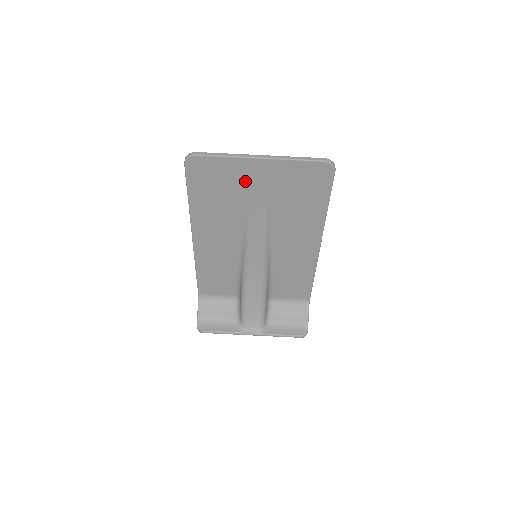
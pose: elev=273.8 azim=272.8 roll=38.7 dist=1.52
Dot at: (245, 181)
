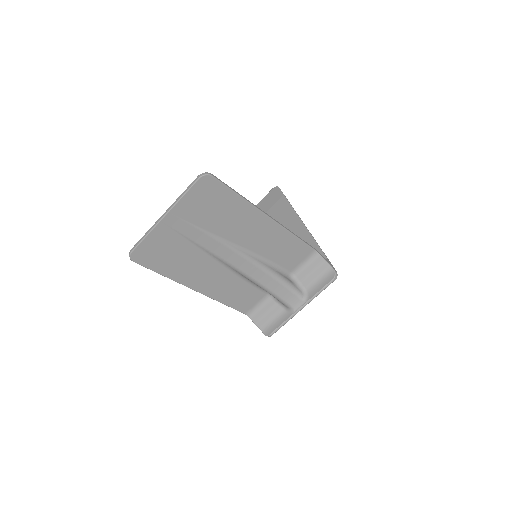
Dot at: (175, 235)
